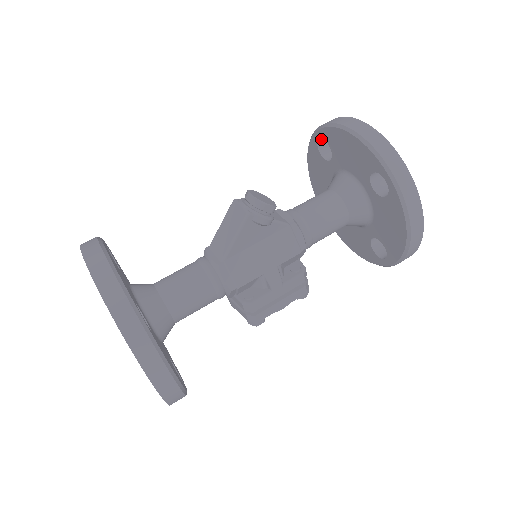
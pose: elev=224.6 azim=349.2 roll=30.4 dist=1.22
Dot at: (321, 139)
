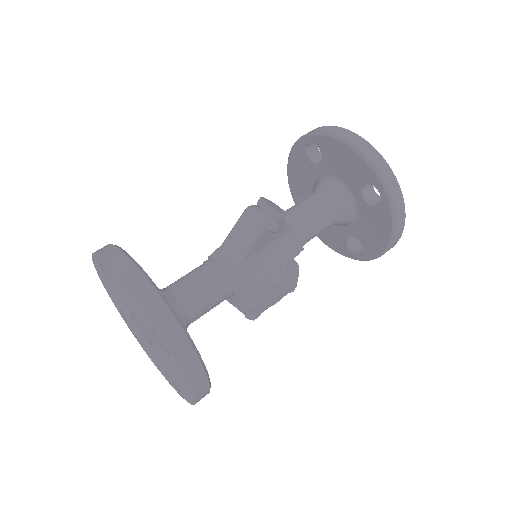
Dot at: occluded
